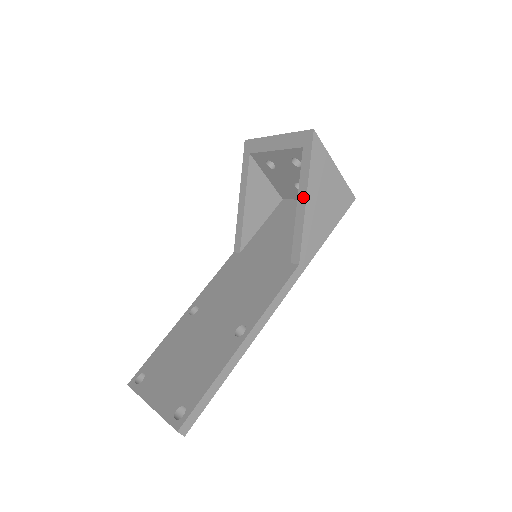
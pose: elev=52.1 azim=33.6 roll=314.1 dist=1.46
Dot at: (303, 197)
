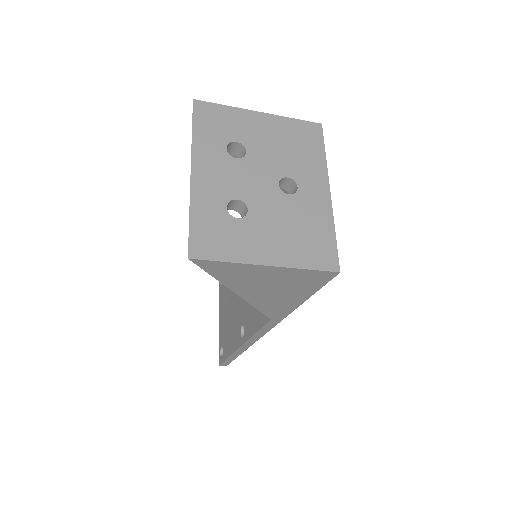
Dot at: occluded
